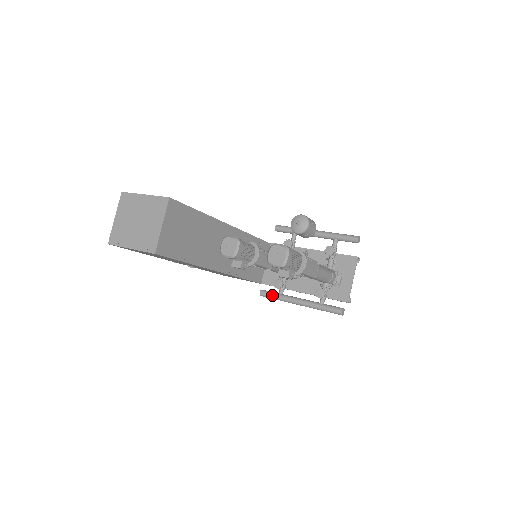
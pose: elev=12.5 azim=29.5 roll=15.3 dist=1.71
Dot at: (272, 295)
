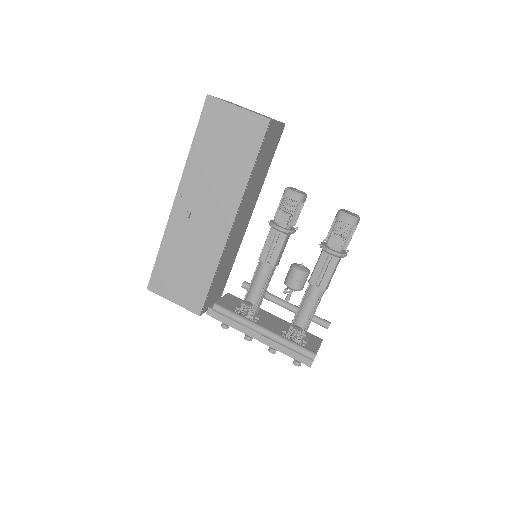
Dot at: occluded
